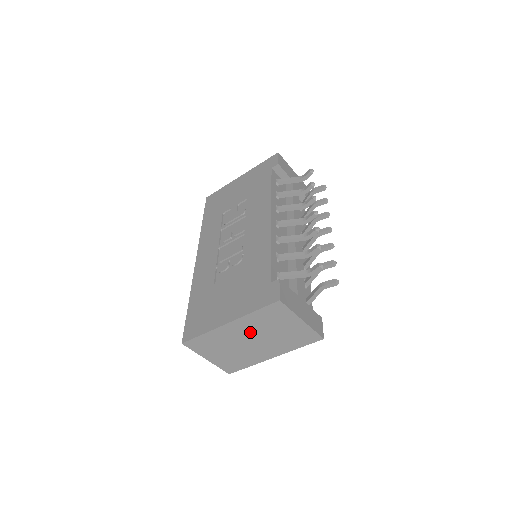
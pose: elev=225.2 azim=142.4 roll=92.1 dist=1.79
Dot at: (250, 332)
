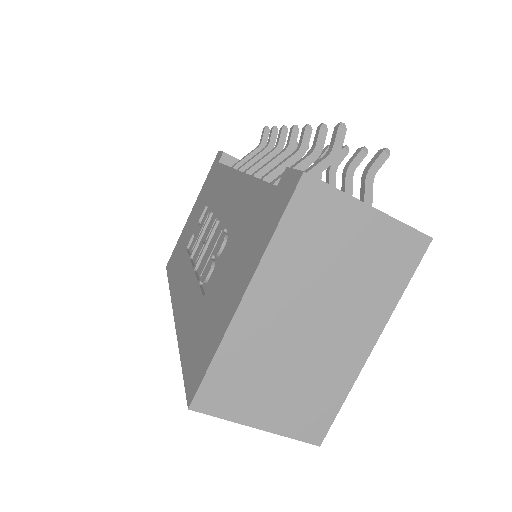
Dot at: (297, 297)
